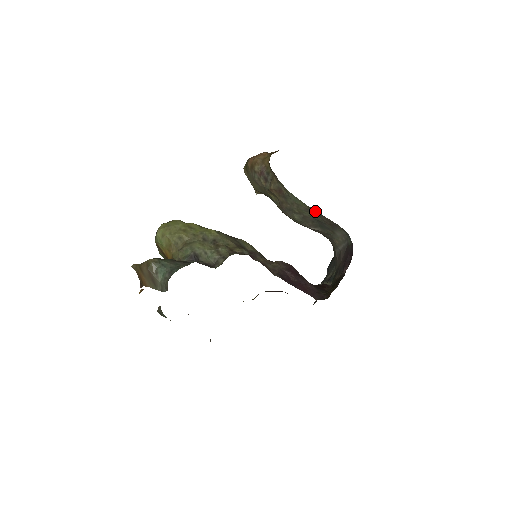
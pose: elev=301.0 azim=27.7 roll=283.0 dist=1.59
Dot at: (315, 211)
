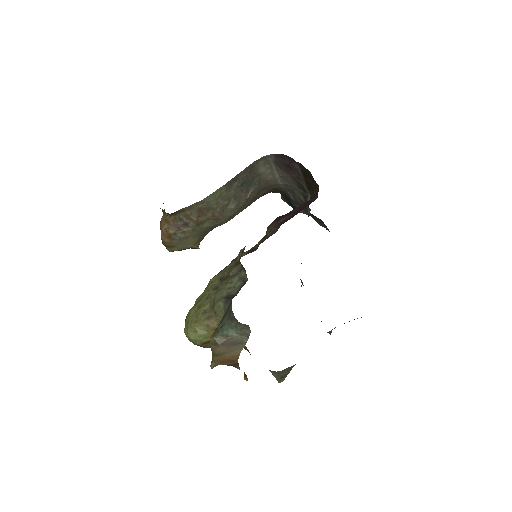
Dot at: (231, 181)
